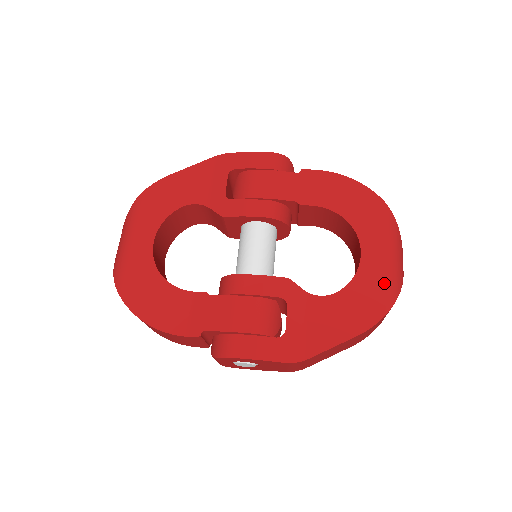
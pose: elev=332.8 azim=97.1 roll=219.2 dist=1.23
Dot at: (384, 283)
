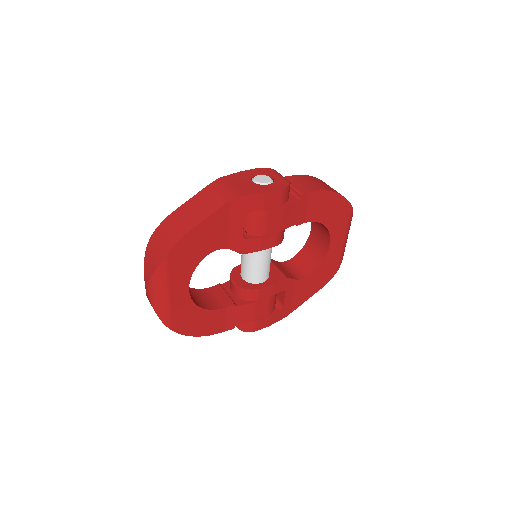
Dot at: (338, 259)
